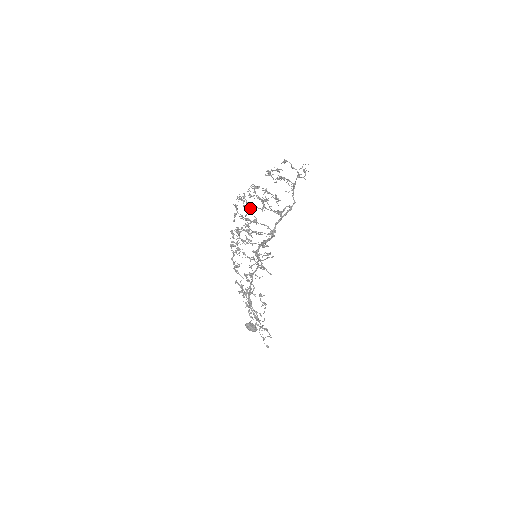
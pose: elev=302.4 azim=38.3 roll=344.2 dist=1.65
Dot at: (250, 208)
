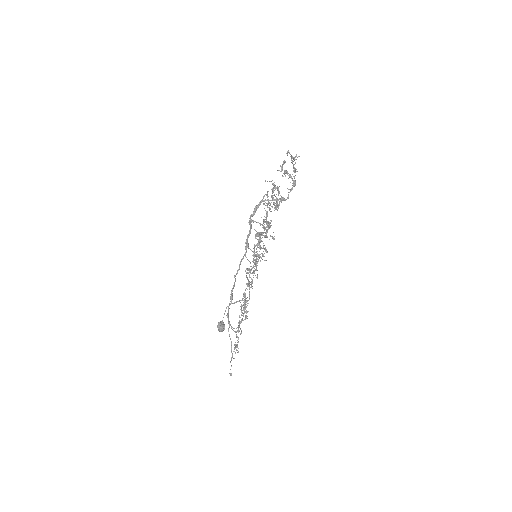
Dot at: (269, 209)
